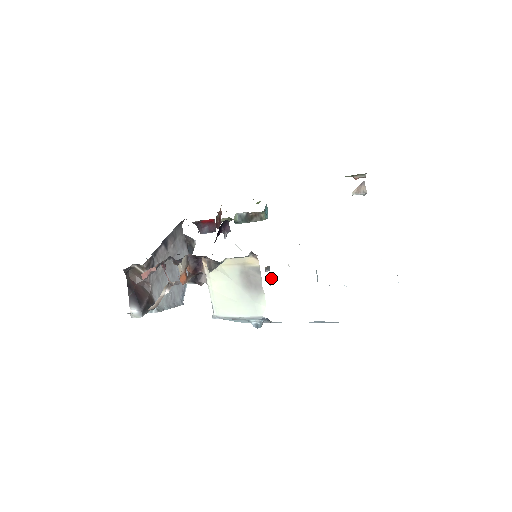
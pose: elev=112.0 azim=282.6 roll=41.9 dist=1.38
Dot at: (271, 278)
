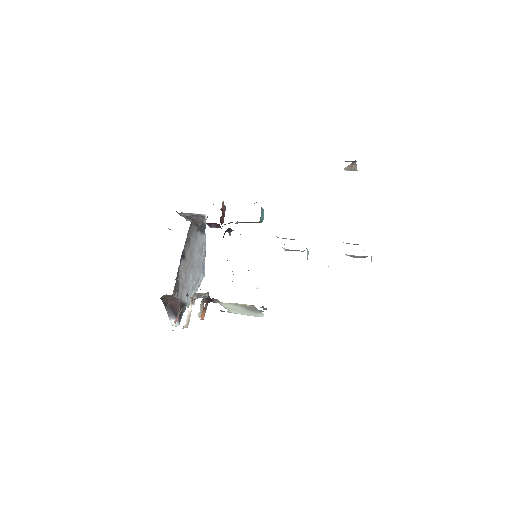
Dot at: (265, 308)
